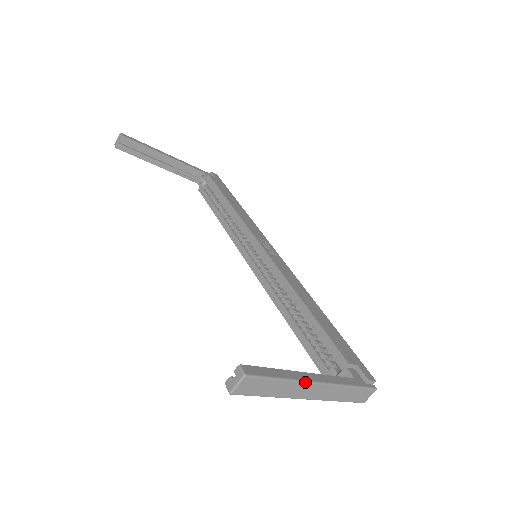
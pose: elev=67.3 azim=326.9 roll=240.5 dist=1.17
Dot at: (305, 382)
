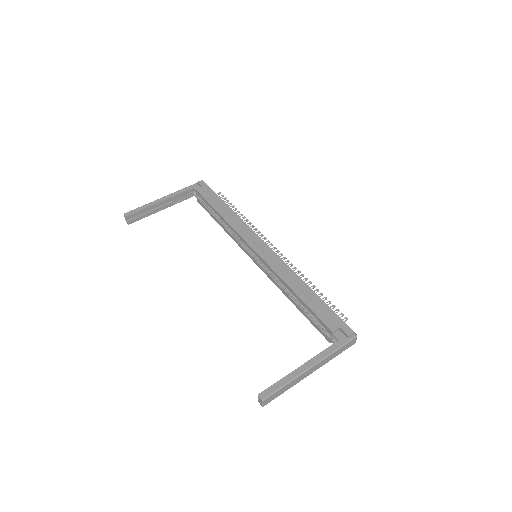
Dot at: (302, 374)
